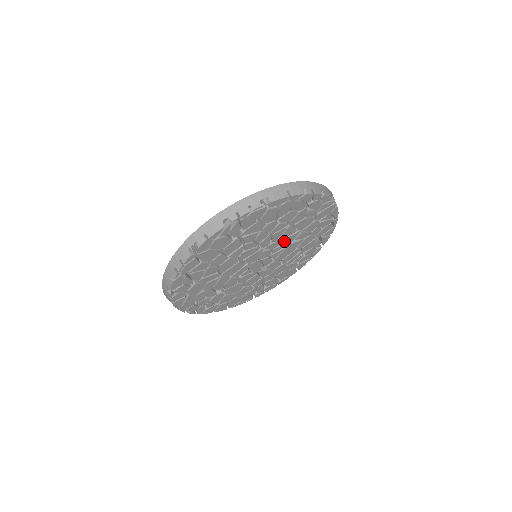
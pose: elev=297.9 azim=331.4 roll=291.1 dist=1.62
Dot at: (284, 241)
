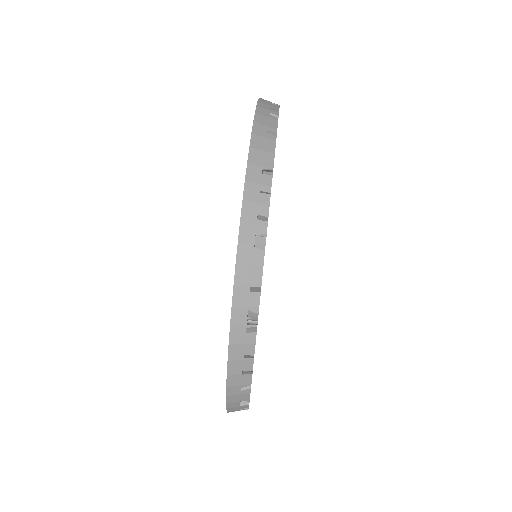
Dot at: occluded
